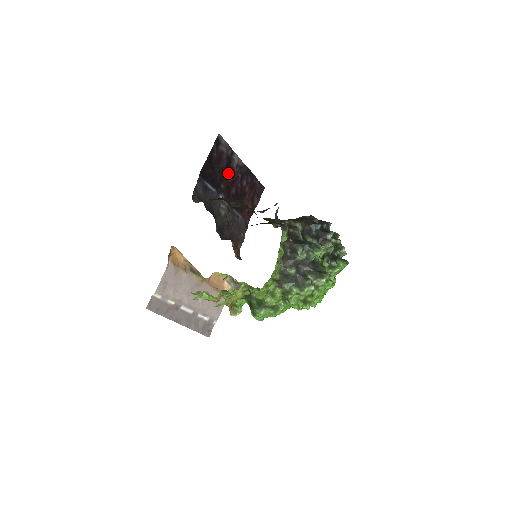
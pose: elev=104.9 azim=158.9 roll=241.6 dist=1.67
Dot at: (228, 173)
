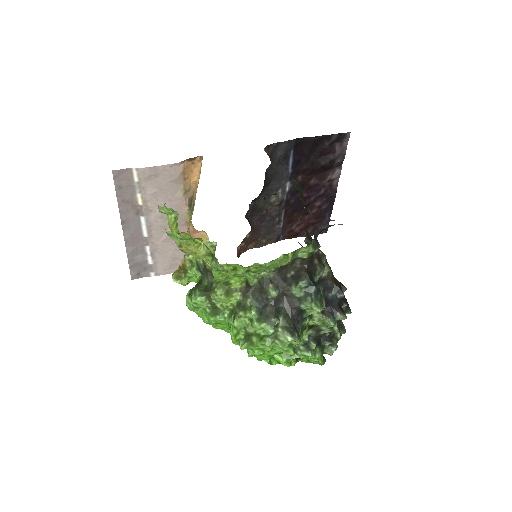
Dot at: (317, 175)
